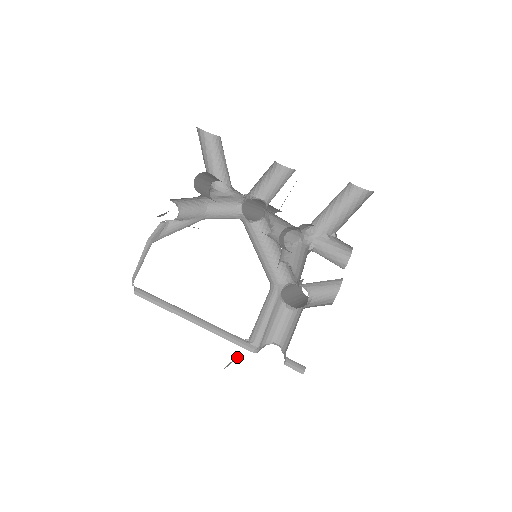
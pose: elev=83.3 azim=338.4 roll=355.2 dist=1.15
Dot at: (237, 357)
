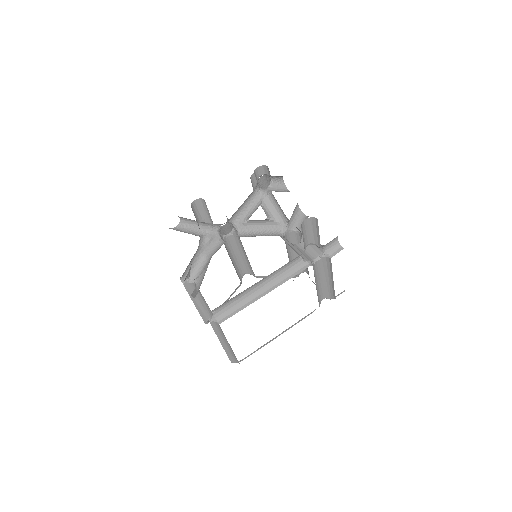
Dot at: (304, 247)
